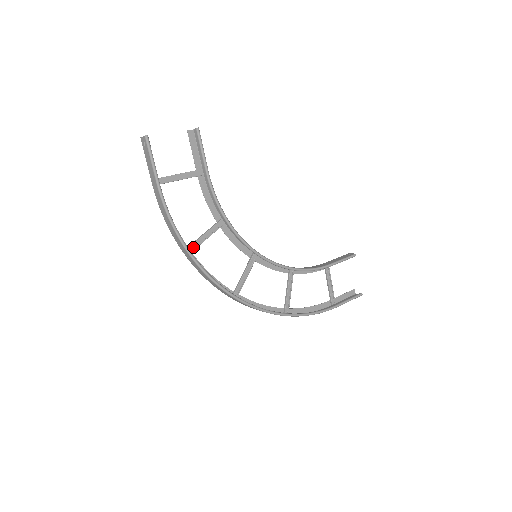
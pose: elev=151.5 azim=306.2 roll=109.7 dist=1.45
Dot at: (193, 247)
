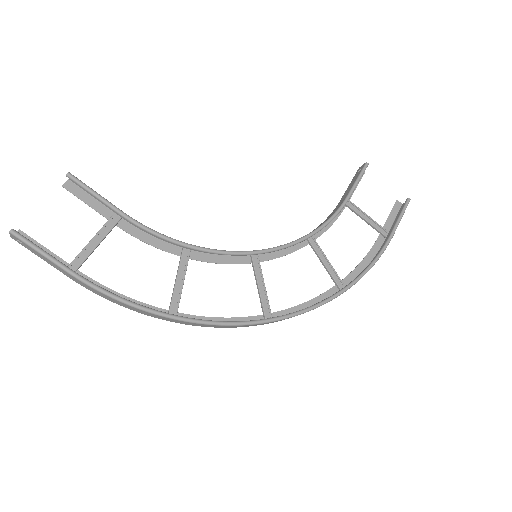
Dot at: (175, 306)
